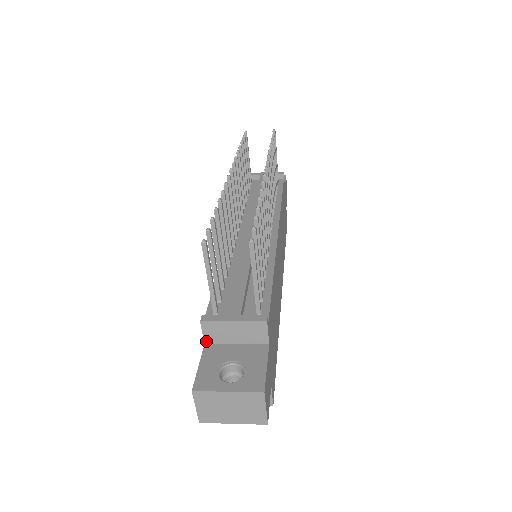
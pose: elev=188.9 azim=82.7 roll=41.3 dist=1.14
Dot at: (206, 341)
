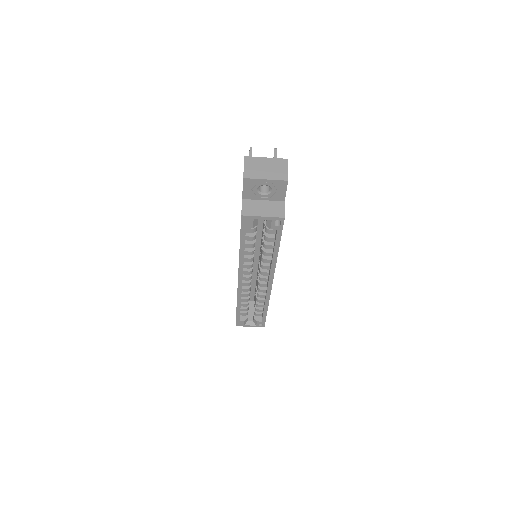
Dot at: occluded
